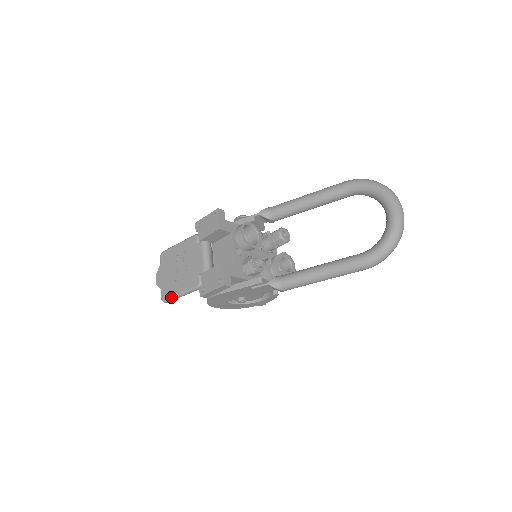
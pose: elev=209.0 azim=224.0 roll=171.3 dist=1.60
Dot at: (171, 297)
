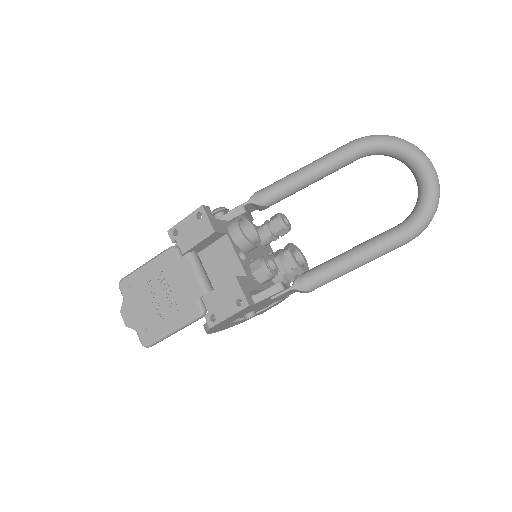
Dot at: (158, 338)
